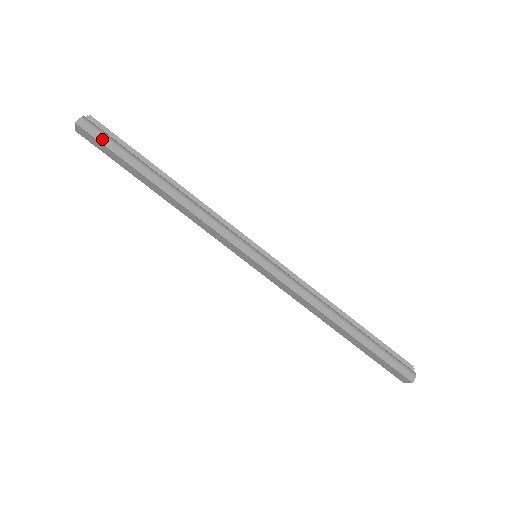
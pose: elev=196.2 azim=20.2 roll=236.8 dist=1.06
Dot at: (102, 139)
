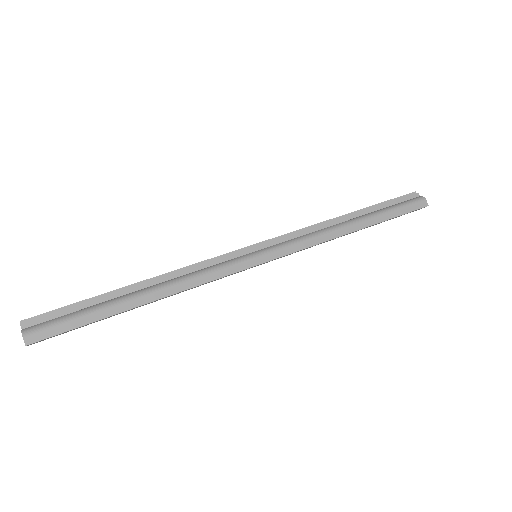
Dot at: (60, 329)
